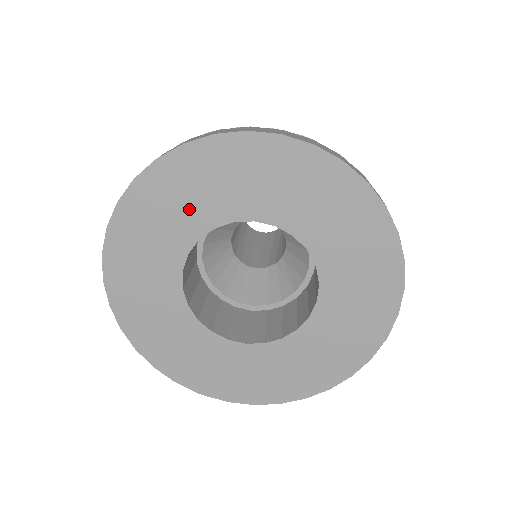
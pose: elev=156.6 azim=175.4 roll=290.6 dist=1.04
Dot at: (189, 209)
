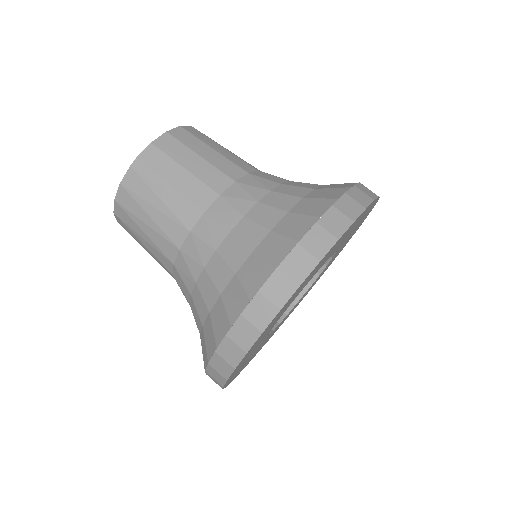
Dot at: (256, 347)
